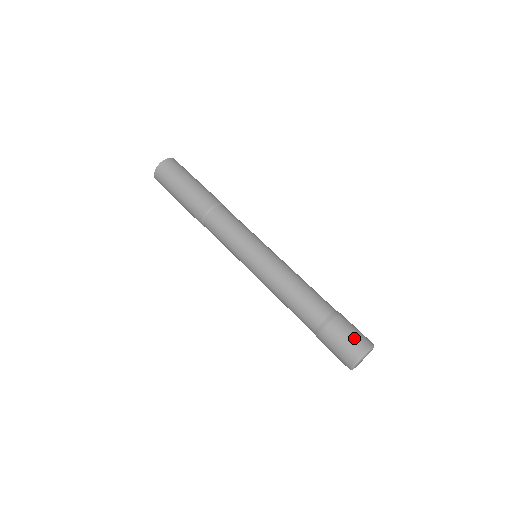
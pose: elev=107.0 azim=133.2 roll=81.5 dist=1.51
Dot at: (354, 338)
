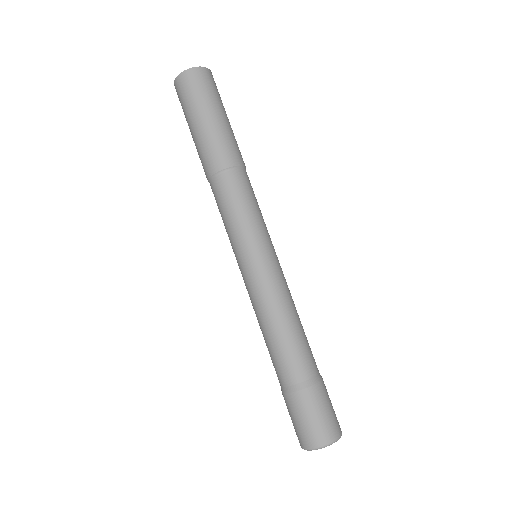
Dot at: (329, 418)
